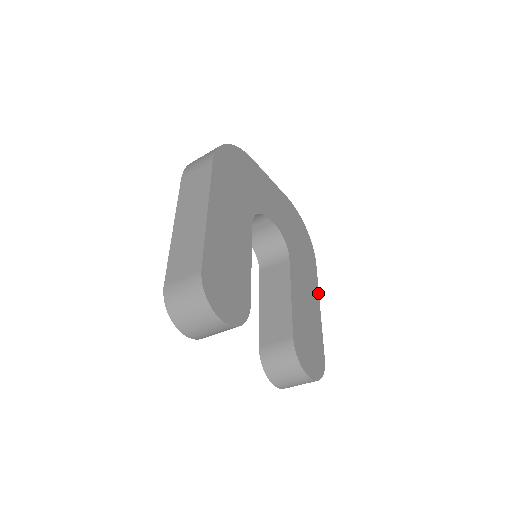
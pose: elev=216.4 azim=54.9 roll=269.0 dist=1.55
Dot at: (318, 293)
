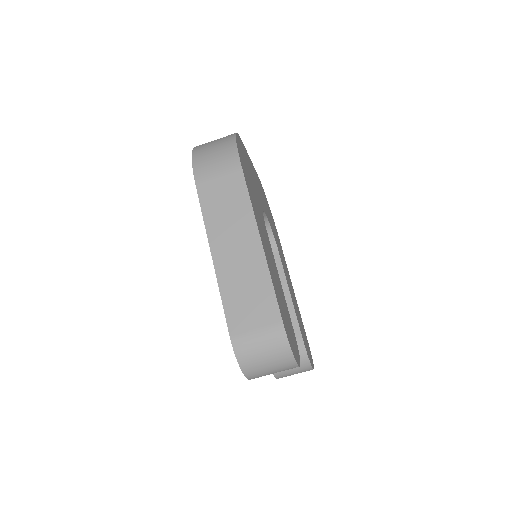
Dot at: occluded
